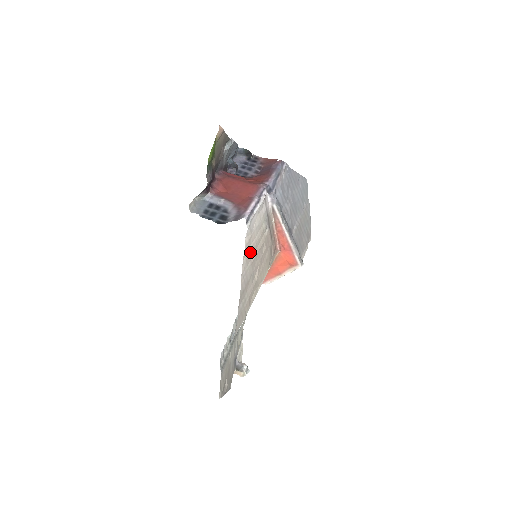
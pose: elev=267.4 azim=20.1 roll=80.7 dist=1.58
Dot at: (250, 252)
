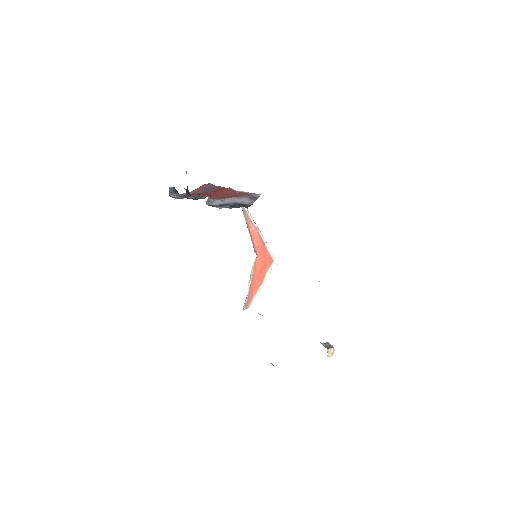
Dot at: occluded
